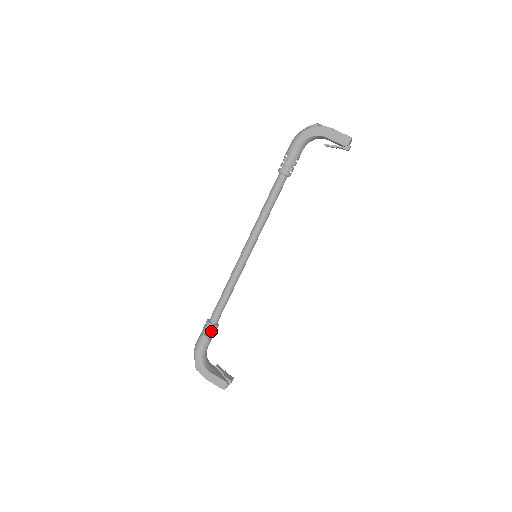
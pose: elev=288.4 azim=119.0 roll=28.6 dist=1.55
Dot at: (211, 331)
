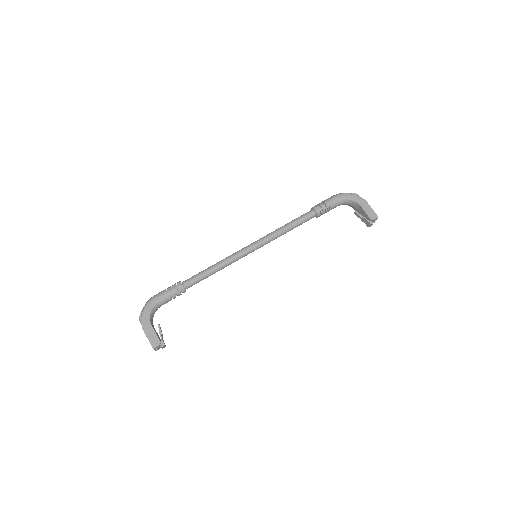
Dot at: (177, 292)
